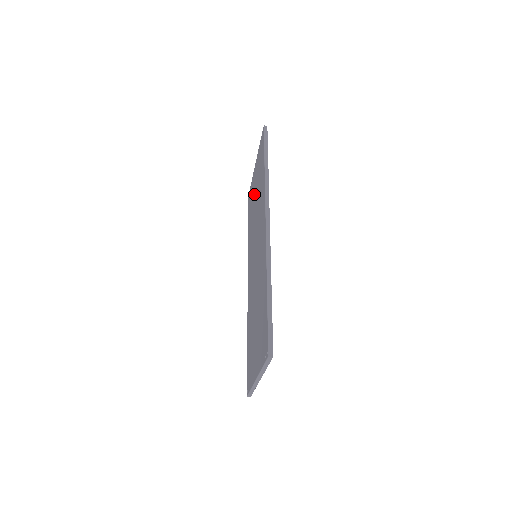
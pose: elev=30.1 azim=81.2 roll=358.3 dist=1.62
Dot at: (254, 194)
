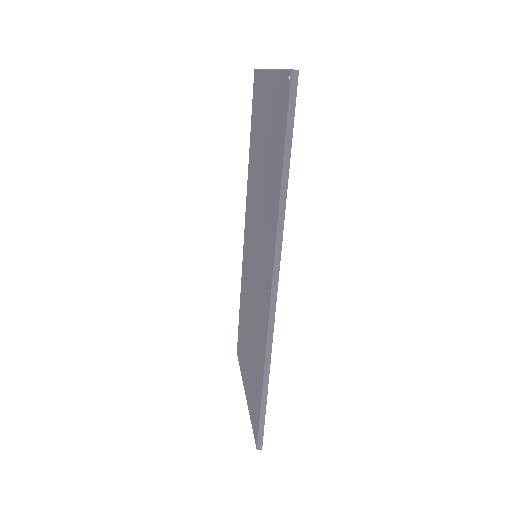
Dot at: (262, 134)
